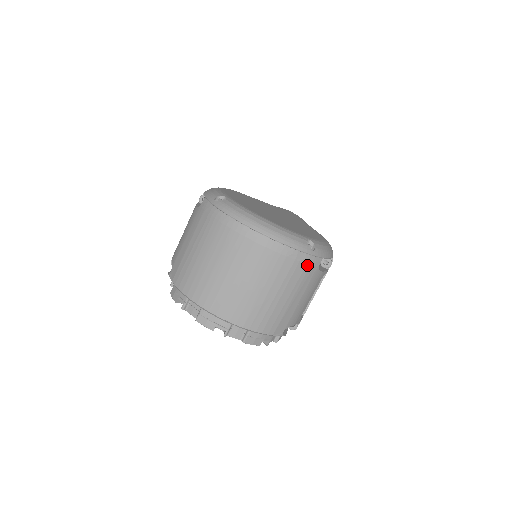
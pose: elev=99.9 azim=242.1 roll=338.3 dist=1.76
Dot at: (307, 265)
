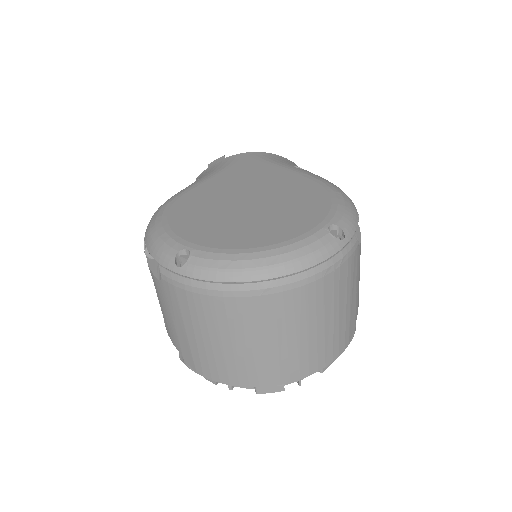
Dot at: (348, 260)
